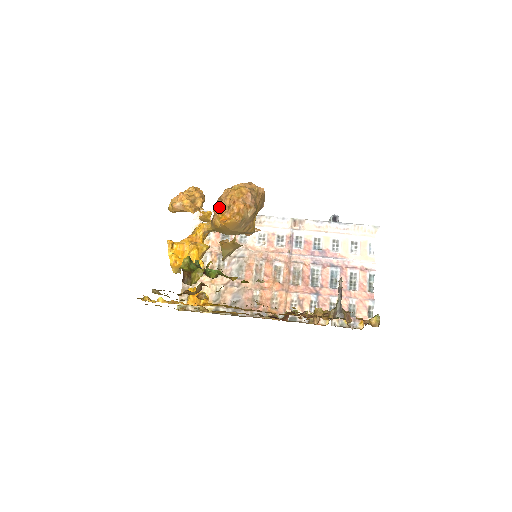
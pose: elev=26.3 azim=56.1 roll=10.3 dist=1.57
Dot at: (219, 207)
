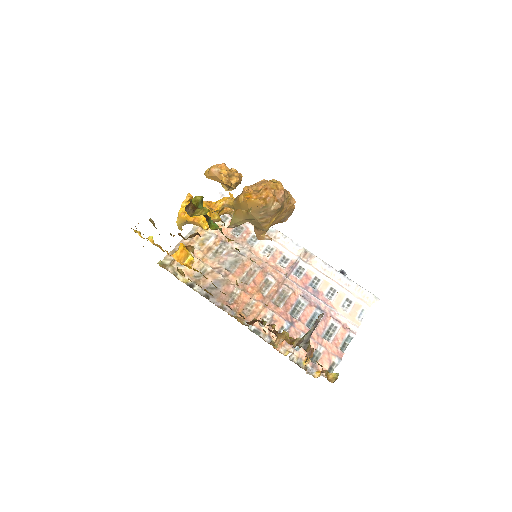
Dot at: (250, 188)
